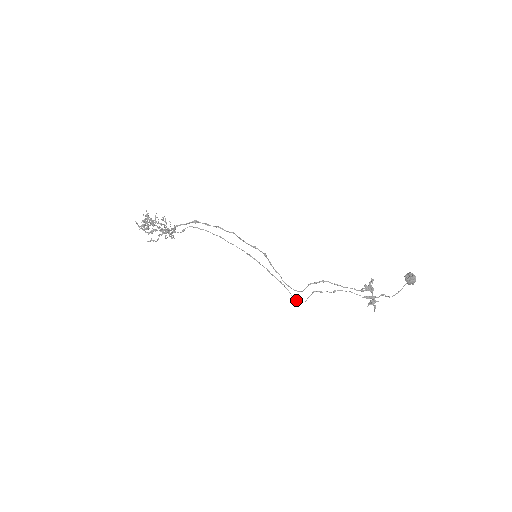
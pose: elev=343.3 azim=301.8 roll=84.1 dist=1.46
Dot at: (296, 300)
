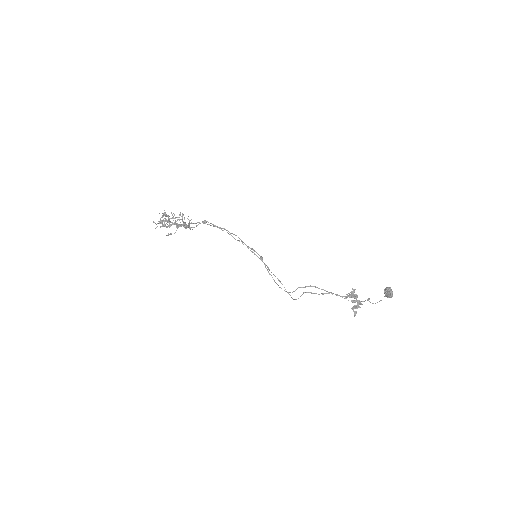
Dot at: occluded
